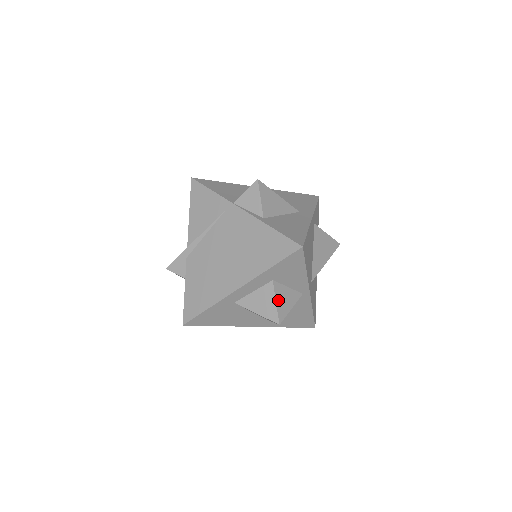
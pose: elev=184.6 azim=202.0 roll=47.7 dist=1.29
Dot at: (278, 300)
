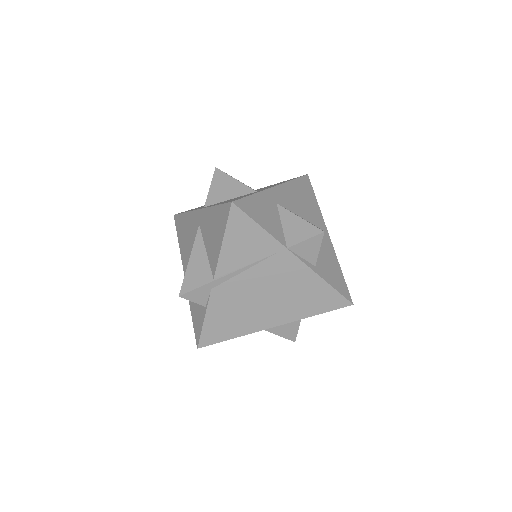
Dot at: (299, 324)
